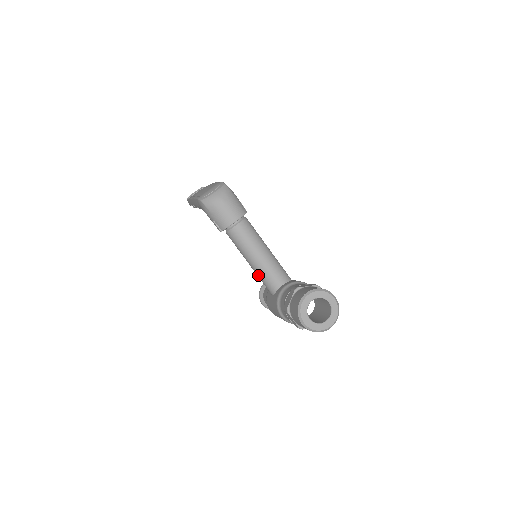
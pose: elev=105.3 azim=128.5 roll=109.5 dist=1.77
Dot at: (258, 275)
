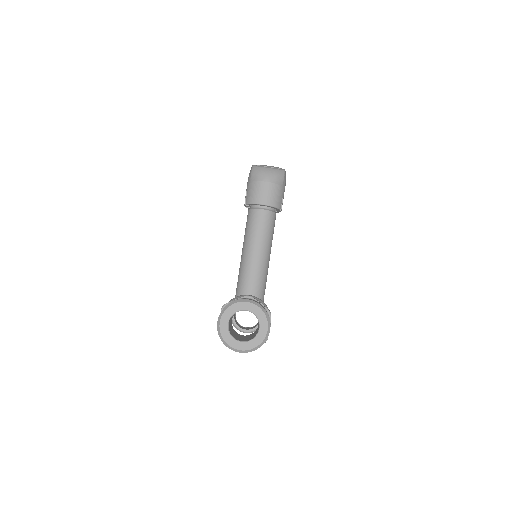
Dot at: (240, 269)
